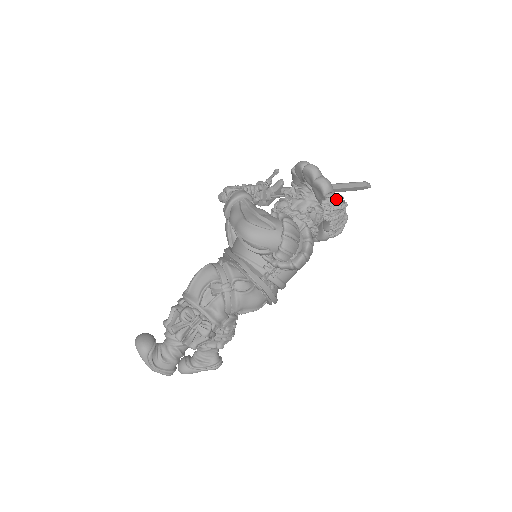
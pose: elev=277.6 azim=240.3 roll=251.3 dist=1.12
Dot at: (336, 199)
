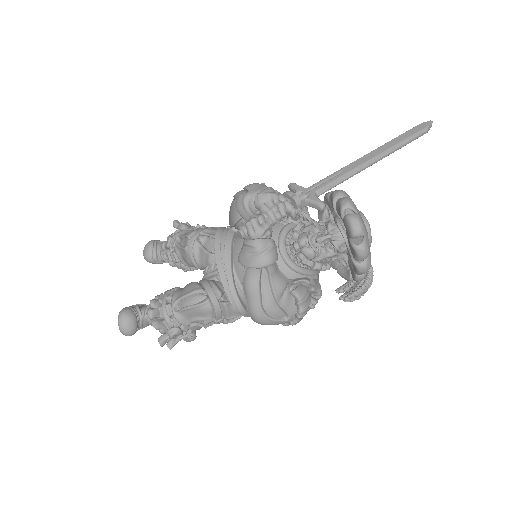
Dot at: (363, 294)
